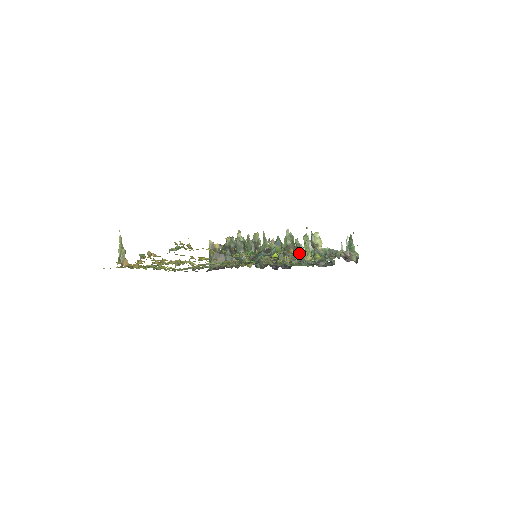
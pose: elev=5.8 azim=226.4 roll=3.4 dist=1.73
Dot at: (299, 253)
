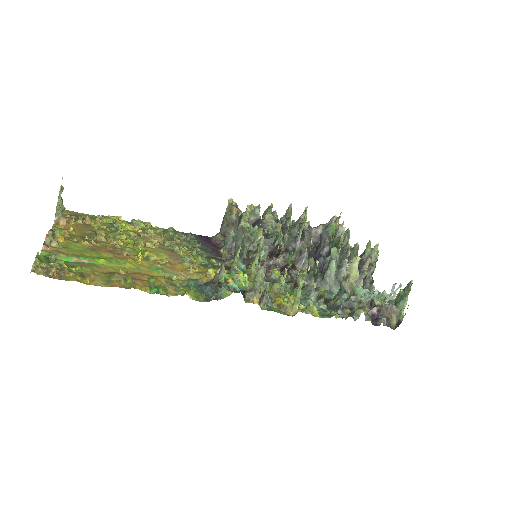
Dot at: (325, 272)
